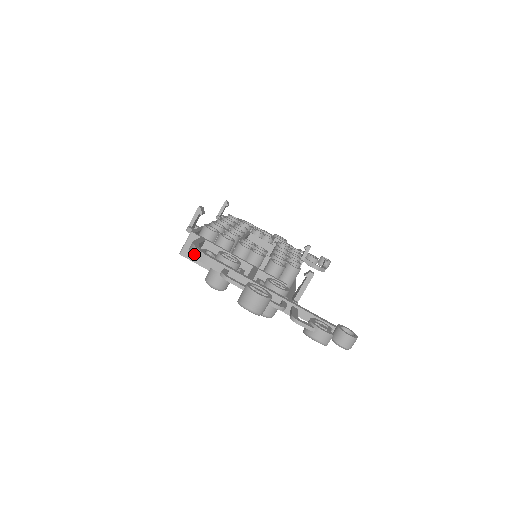
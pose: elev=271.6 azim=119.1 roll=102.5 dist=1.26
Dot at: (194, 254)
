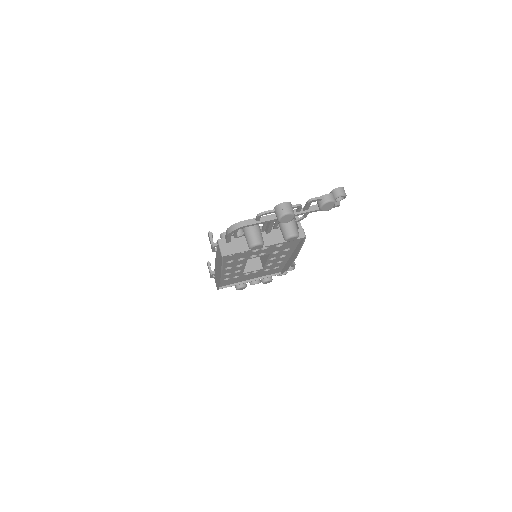
Dot at: (234, 228)
